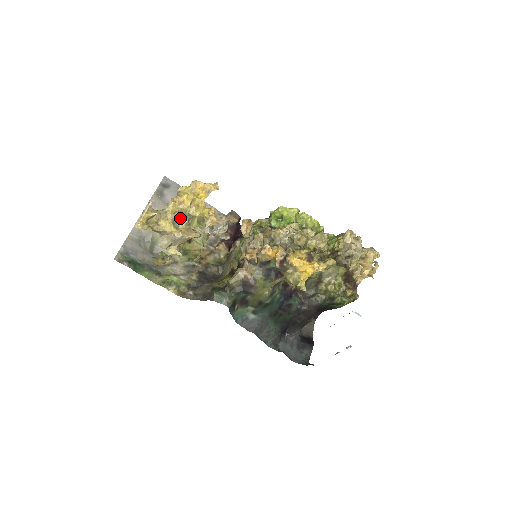
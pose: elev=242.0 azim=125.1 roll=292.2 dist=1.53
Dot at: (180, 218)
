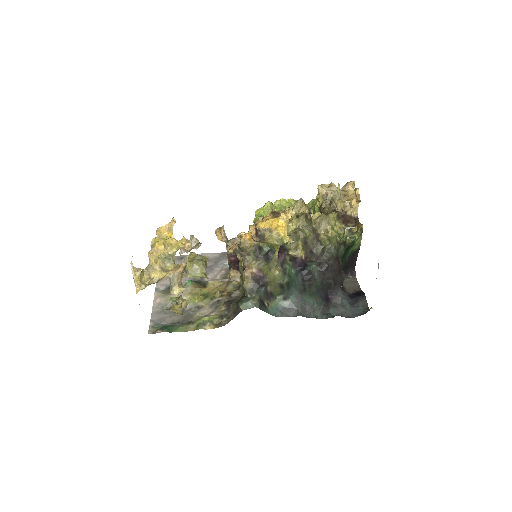
Dot at: (166, 263)
